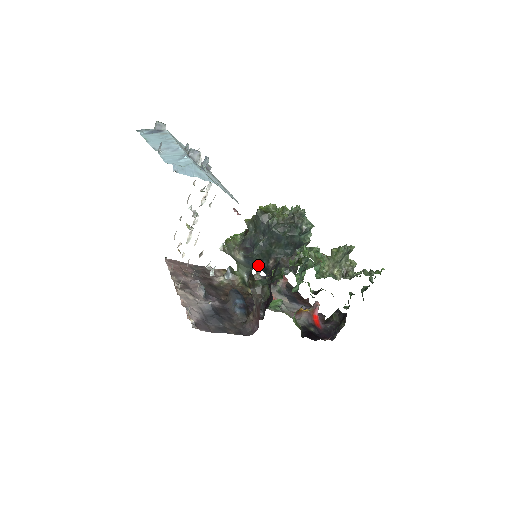
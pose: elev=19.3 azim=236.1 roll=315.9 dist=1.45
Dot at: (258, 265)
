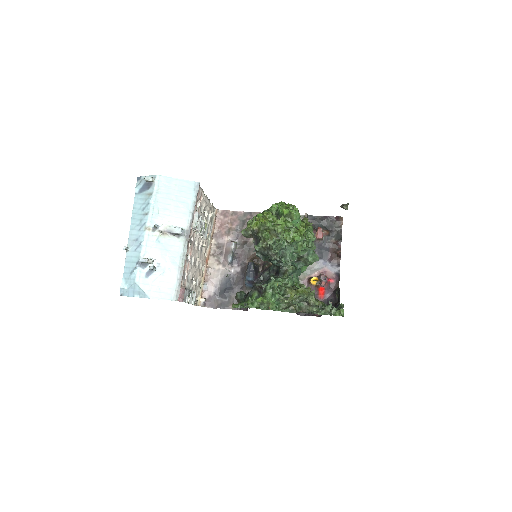
Dot at: occluded
